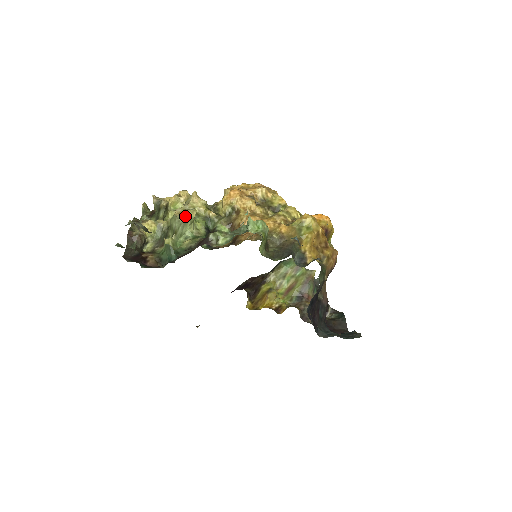
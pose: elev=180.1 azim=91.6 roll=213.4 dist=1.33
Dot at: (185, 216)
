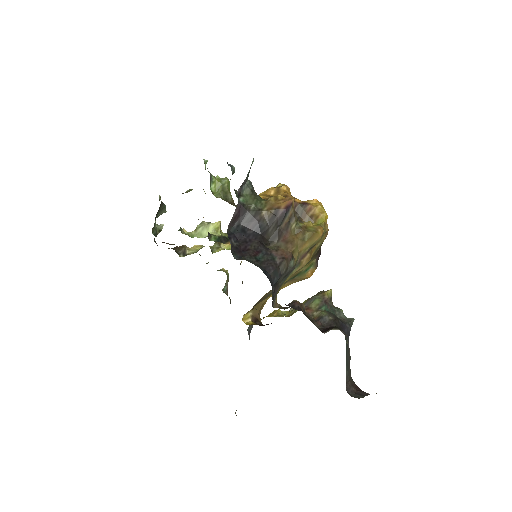
Dot at: (209, 222)
